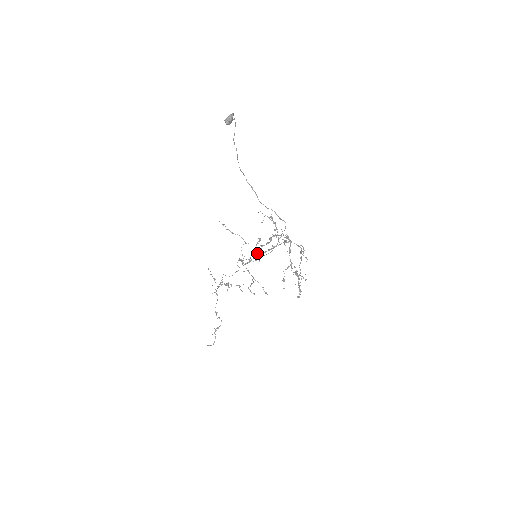
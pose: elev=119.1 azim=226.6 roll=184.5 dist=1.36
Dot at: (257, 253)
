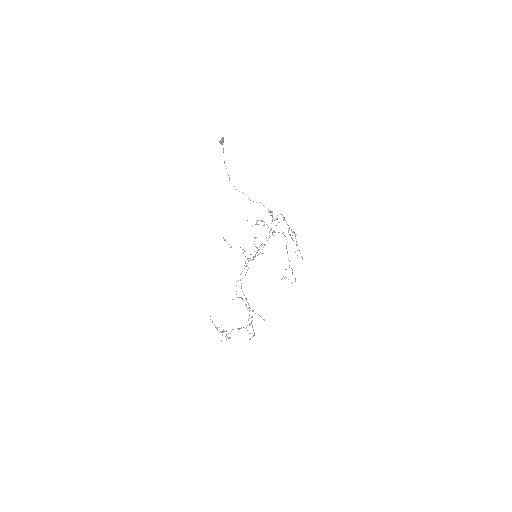
Dot at: occluded
